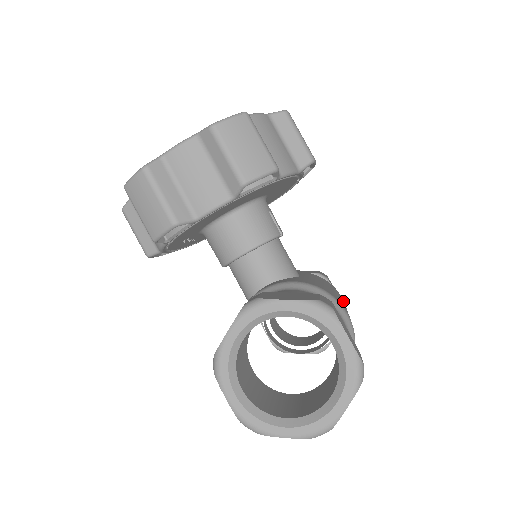
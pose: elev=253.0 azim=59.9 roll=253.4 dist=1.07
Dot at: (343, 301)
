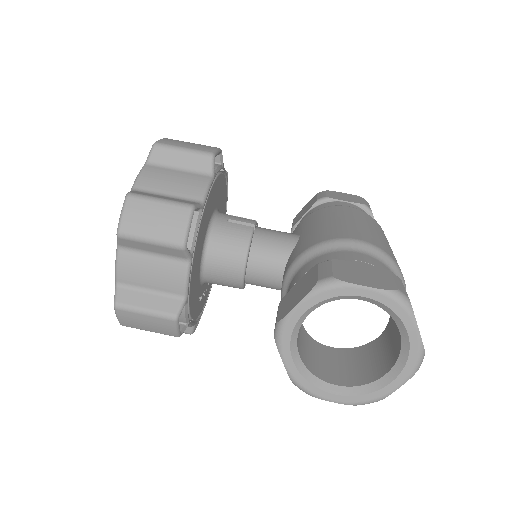
Dot at: (351, 214)
